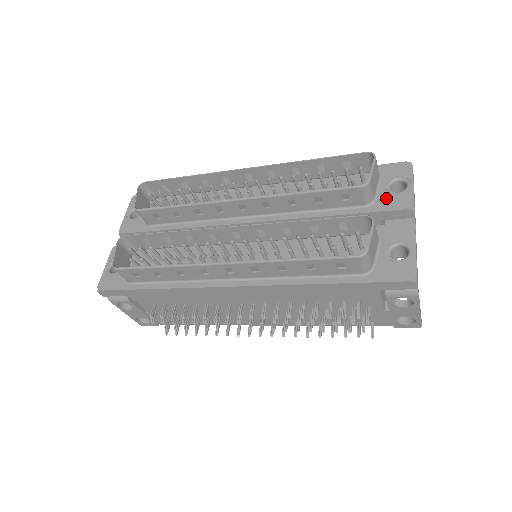
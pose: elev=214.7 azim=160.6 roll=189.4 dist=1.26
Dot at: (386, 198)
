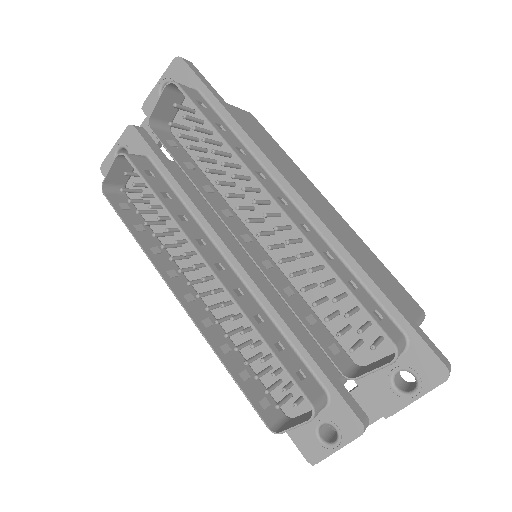
Dot at: (378, 380)
